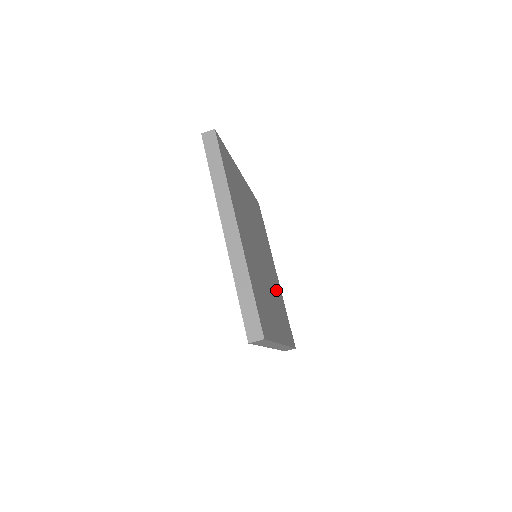
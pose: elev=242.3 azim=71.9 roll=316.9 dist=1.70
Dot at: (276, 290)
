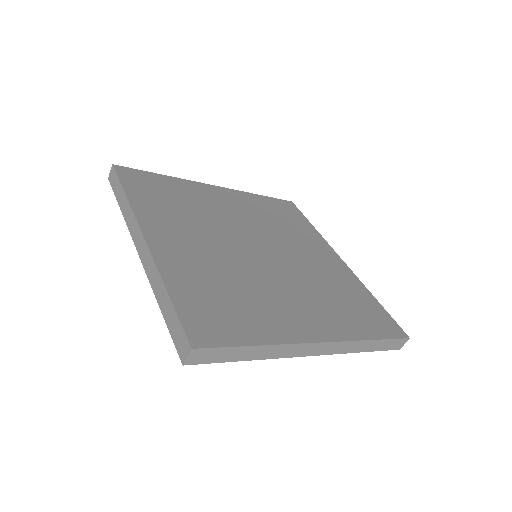
Dot at: (325, 279)
